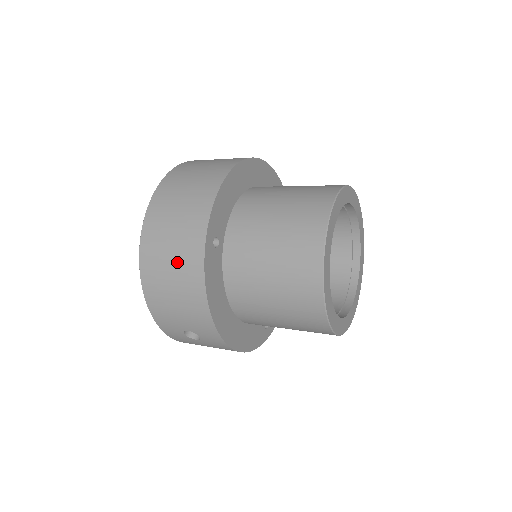
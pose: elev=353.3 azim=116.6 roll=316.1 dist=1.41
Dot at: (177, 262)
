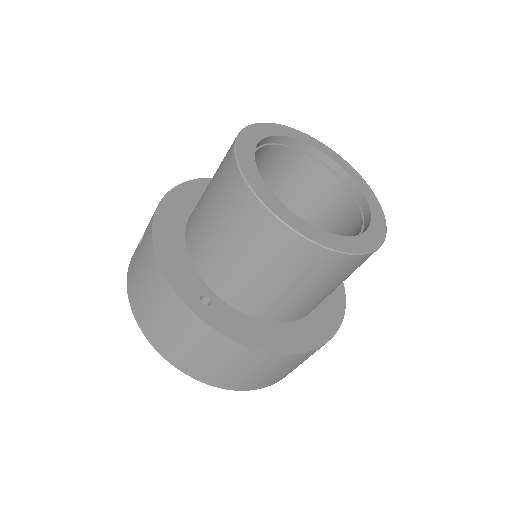
Dot at: occluded
